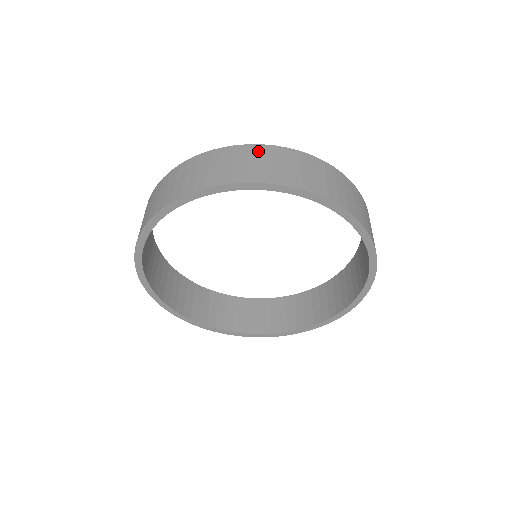
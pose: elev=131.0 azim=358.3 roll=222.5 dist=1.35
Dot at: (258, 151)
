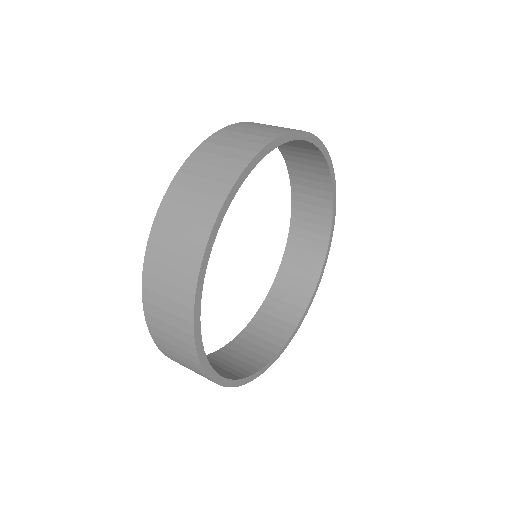
Dot at: occluded
